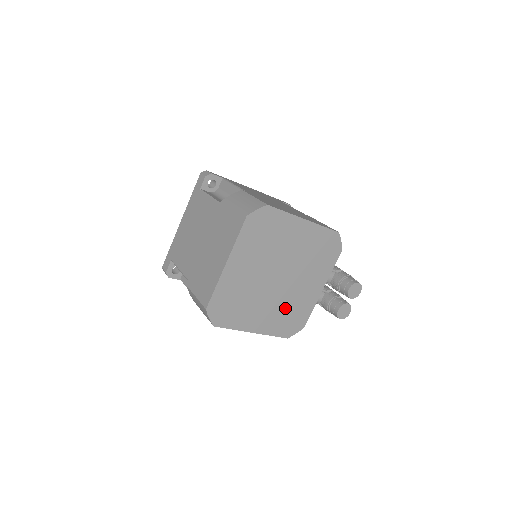
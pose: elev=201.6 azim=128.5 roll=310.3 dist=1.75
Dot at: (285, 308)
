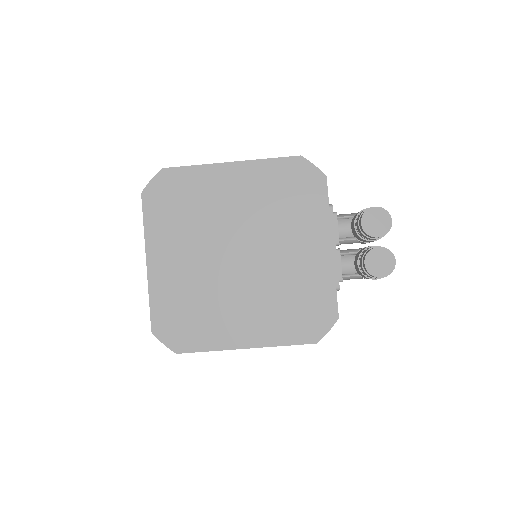
Dot at: (280, 296)
